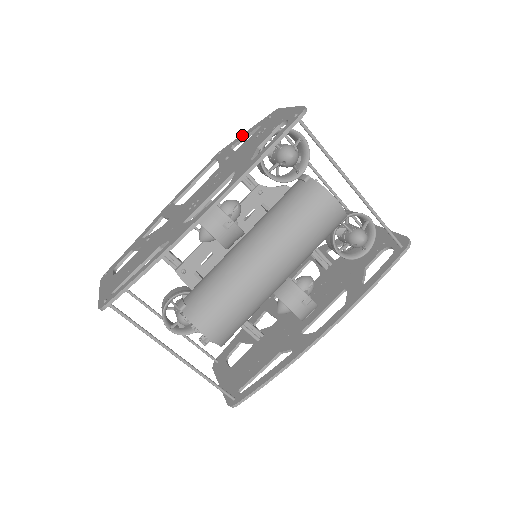
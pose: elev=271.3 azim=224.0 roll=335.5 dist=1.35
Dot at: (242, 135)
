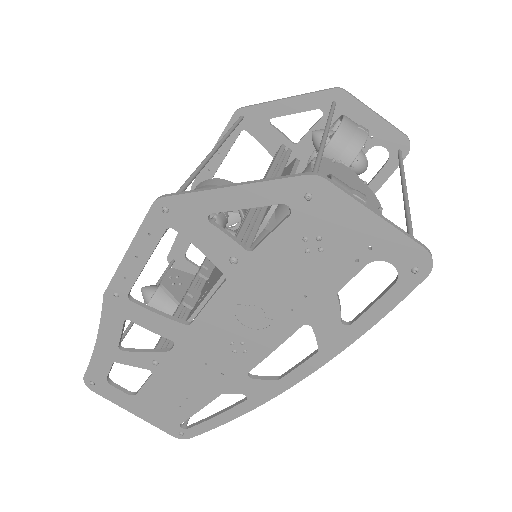
Dot at: (224, 196)
